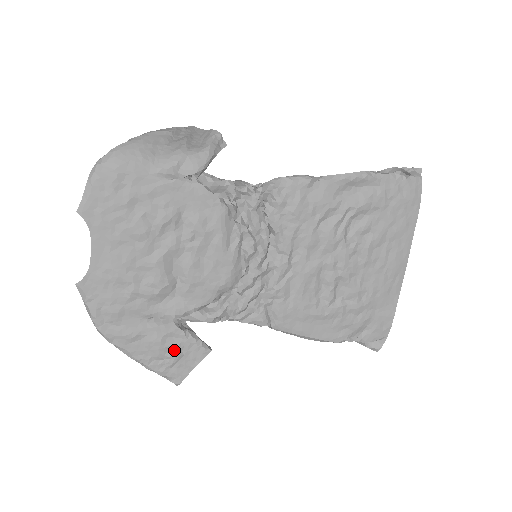
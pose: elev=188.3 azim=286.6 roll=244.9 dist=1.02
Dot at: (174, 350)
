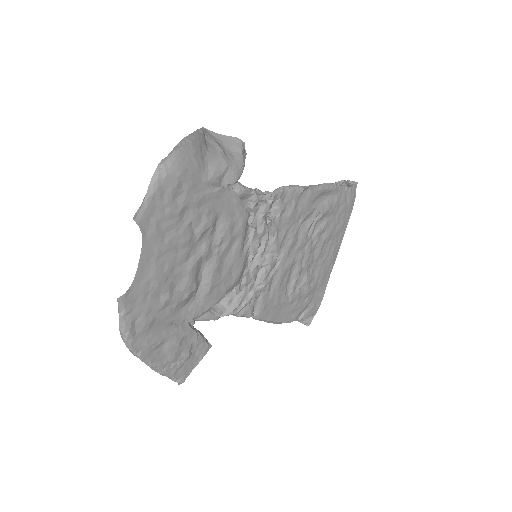
Dot at: (186, 351)
